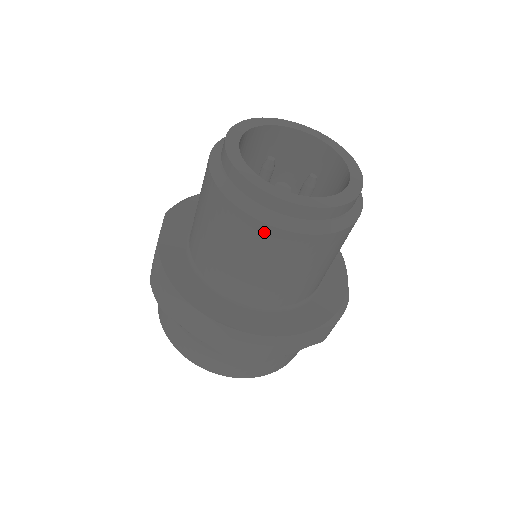
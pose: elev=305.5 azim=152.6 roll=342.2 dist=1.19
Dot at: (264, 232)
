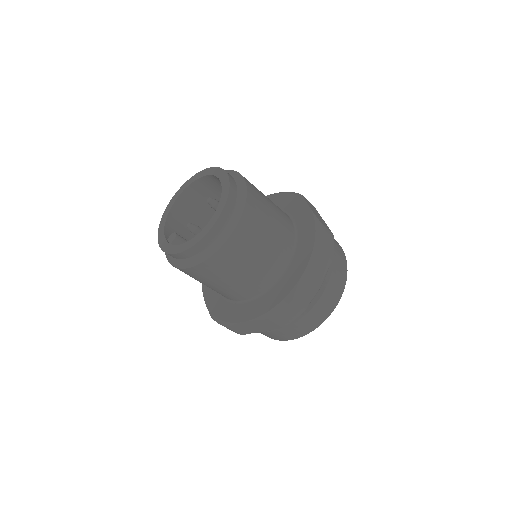
Dot at: occluded
